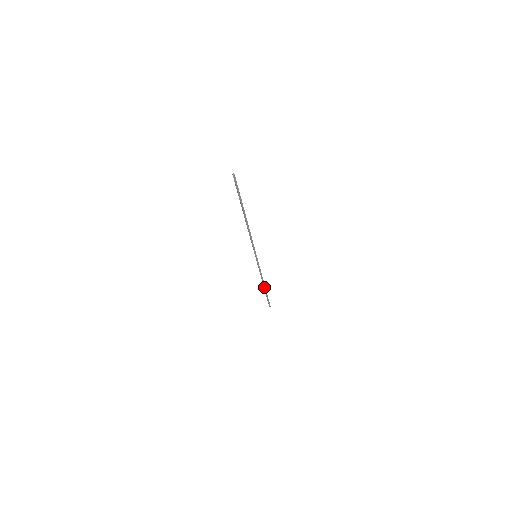
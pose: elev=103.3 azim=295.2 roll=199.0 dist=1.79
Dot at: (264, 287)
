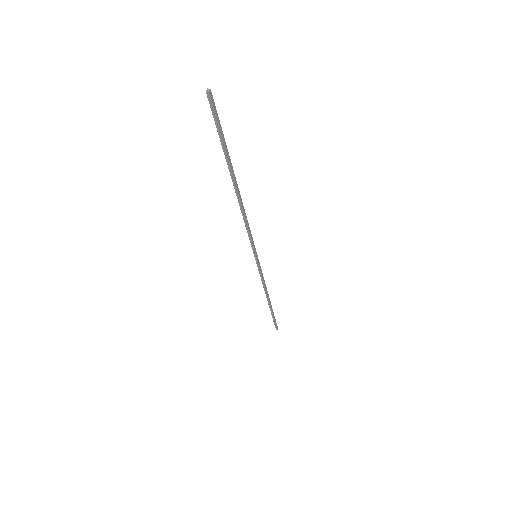
Dot at: (269, 302)
